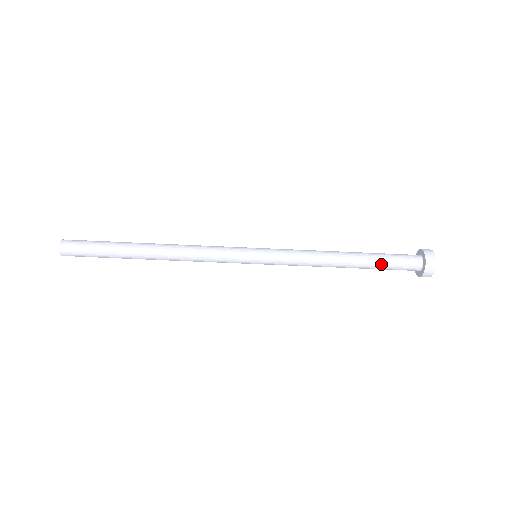
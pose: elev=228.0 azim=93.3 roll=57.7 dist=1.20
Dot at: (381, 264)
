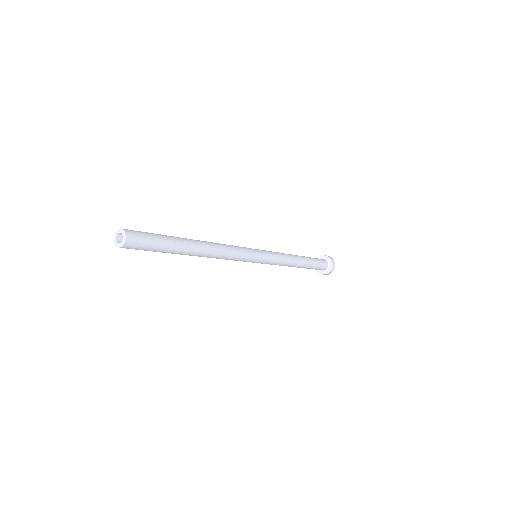
Dot at: occluded
